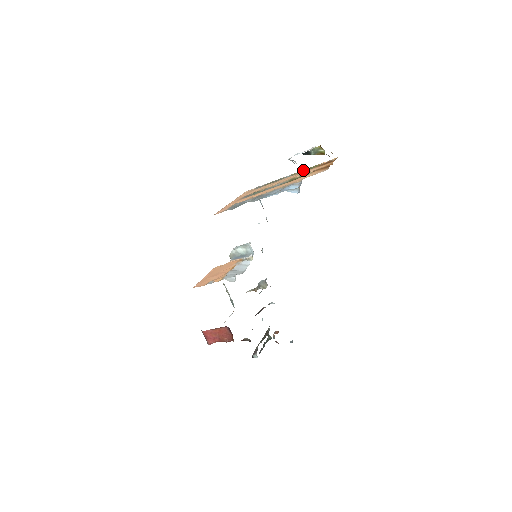
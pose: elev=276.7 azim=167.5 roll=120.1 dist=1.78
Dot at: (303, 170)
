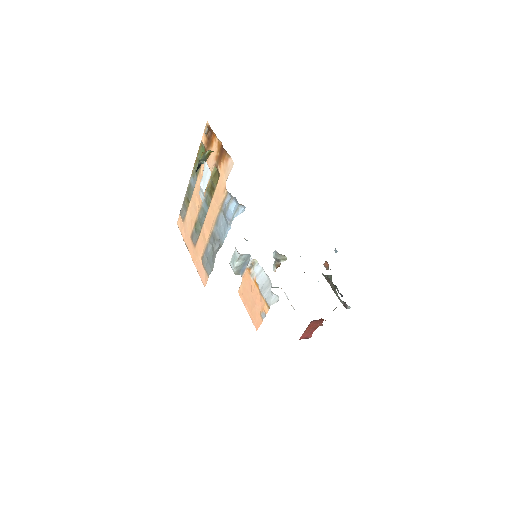
Dot at: (195, 163)
